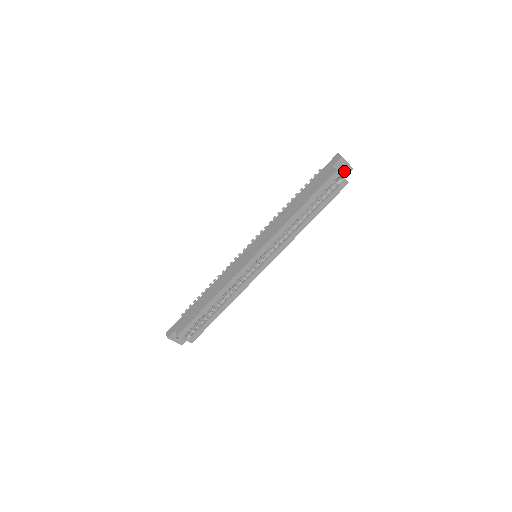
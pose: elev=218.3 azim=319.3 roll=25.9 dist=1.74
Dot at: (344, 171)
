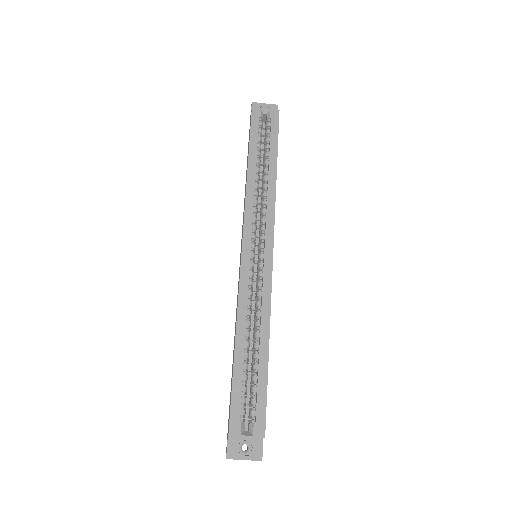
Dot at: occluded
